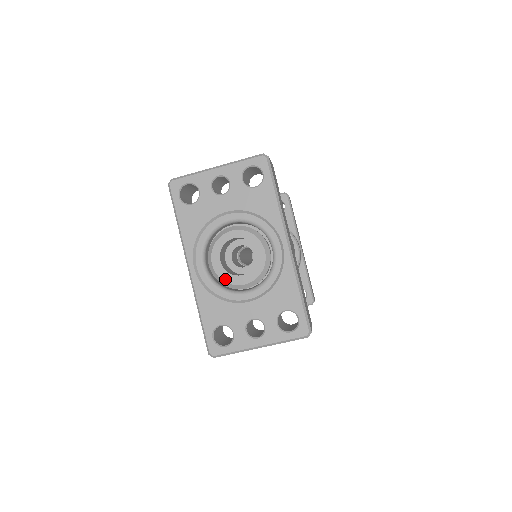
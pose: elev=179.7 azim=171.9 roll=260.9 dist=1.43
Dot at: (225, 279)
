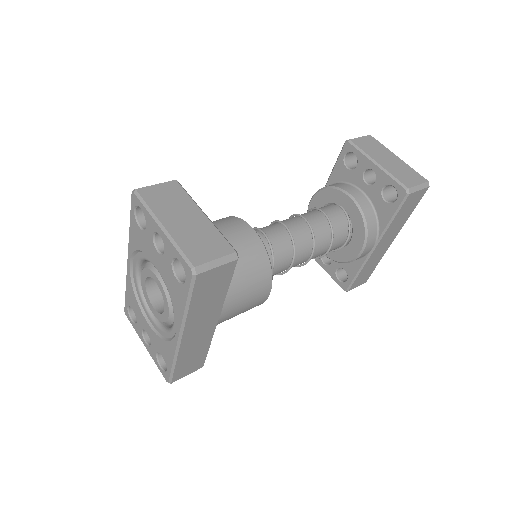
Dot at: (144, 293)
